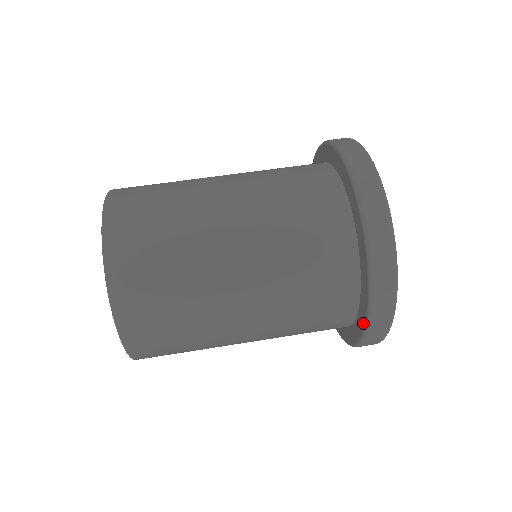
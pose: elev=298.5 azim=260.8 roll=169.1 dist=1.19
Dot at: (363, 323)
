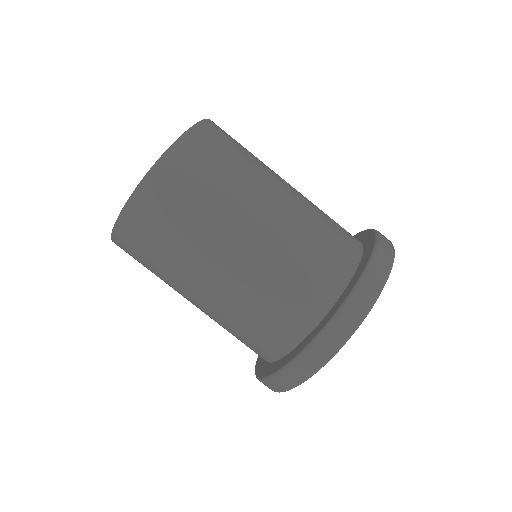
Dot at: (257, 366)
